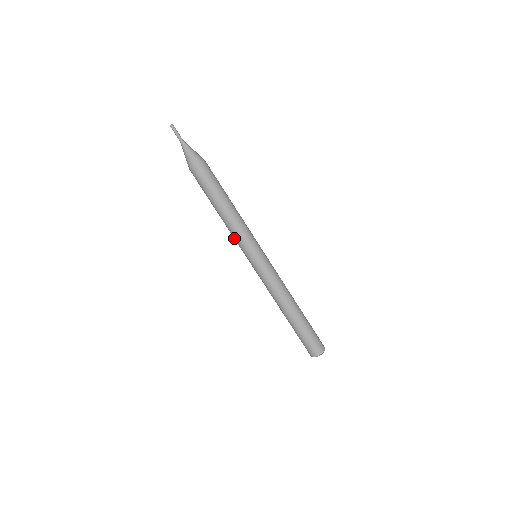
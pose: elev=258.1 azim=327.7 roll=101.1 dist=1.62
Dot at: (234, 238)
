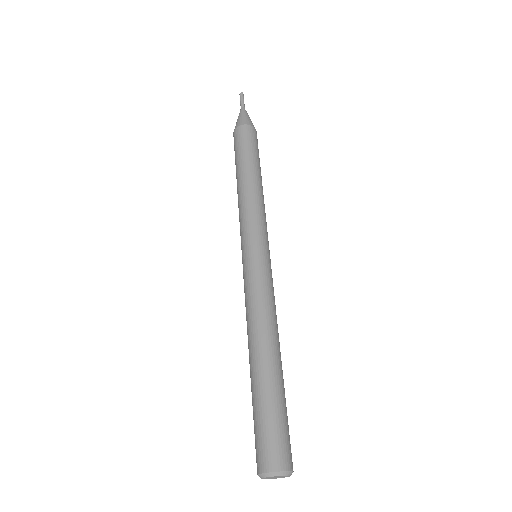
Dot at: (241, 216)
